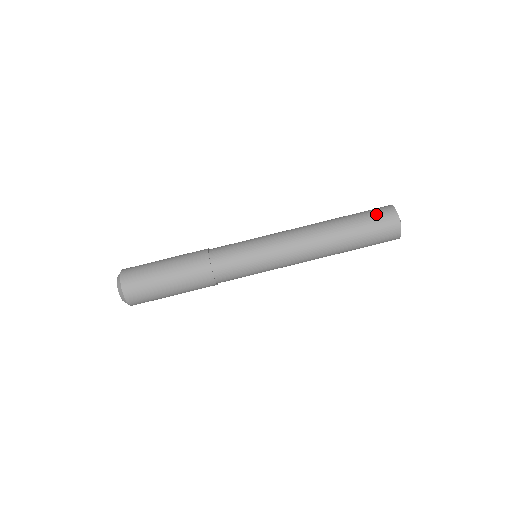
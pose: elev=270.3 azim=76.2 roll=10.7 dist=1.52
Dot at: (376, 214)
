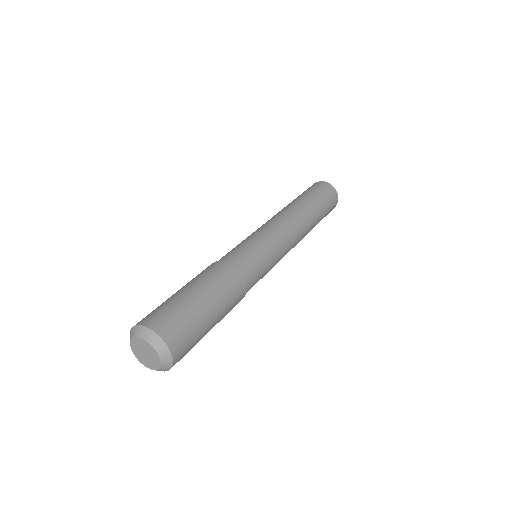
Dot at: (311, 188)
